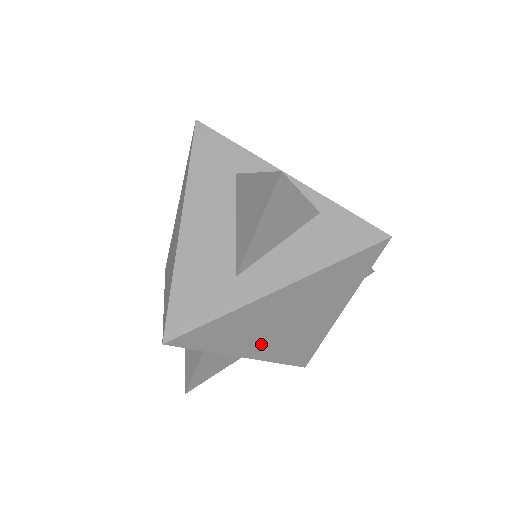
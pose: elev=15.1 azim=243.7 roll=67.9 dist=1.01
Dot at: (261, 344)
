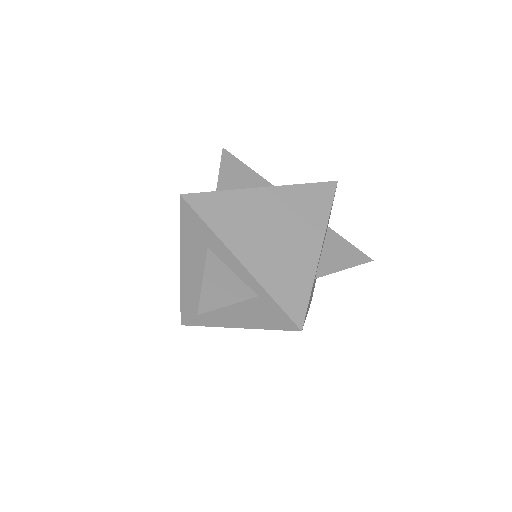
Dot at: occluded
